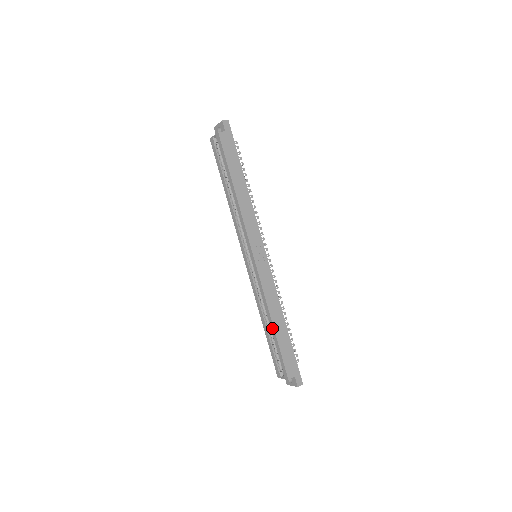
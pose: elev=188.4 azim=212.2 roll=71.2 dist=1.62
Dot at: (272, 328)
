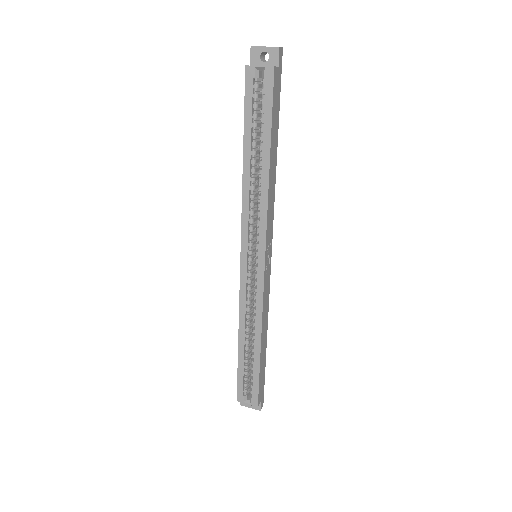
Dot at: (257, 350)
